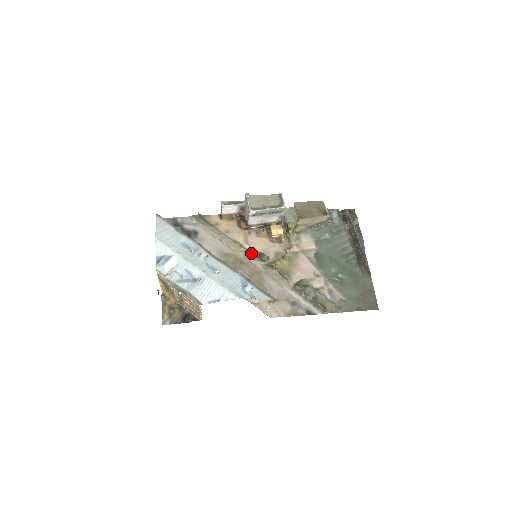
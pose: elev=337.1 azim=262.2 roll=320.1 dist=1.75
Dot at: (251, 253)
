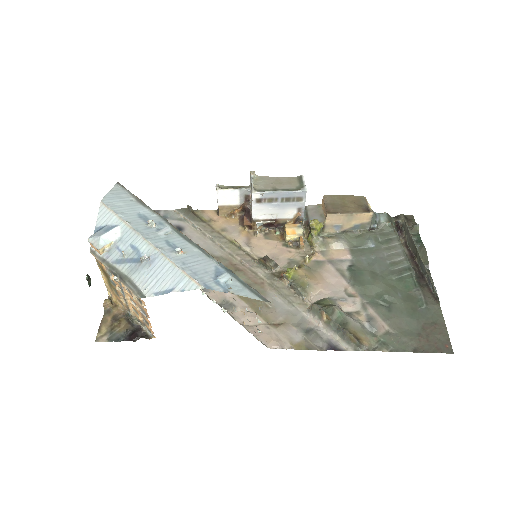
Dot at: (252, 257)
